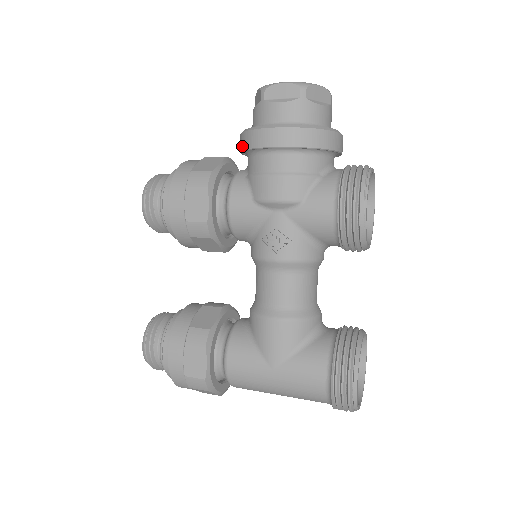
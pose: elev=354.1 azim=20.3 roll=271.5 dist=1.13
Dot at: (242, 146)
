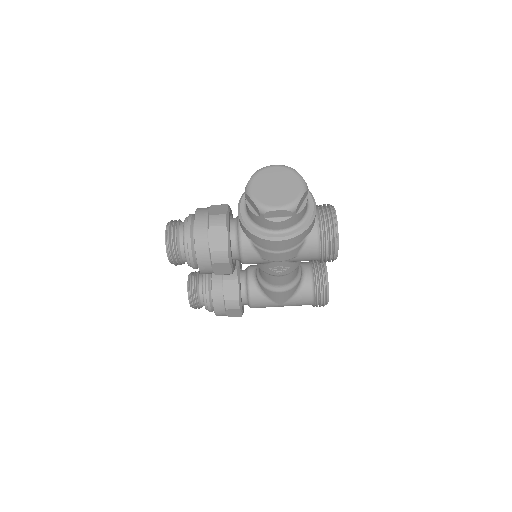
Dot at: (248, 236)
